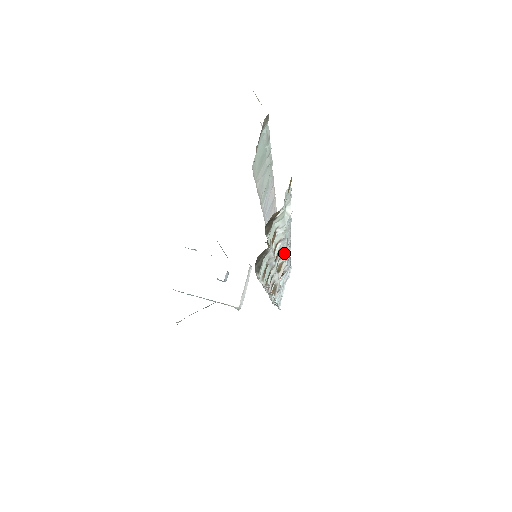
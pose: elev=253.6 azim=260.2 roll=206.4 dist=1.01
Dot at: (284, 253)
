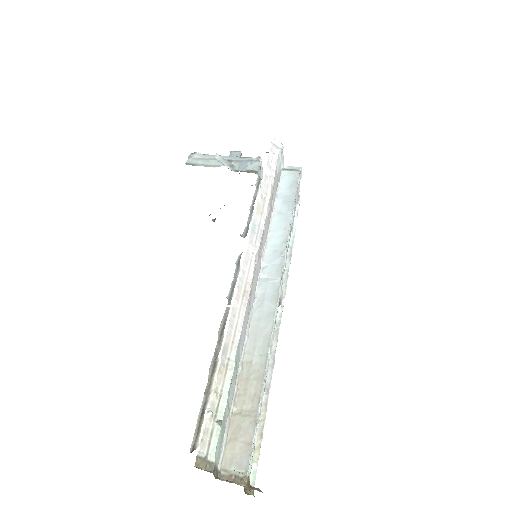
Dot at: occluded
